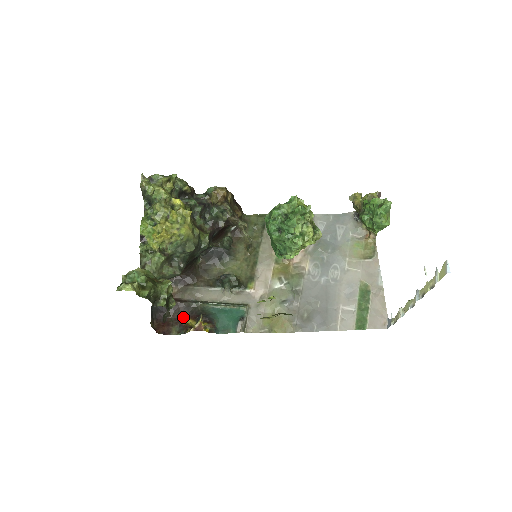
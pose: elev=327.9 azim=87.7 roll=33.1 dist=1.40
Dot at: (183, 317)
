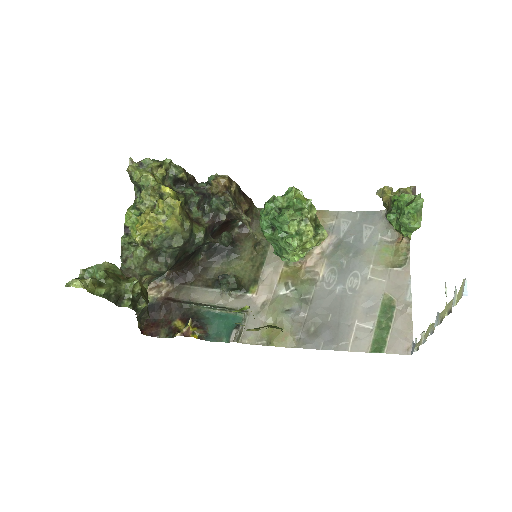
Dot at: (174, 319)
